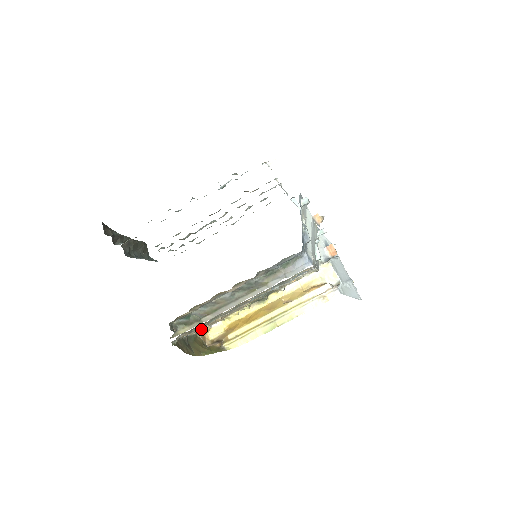
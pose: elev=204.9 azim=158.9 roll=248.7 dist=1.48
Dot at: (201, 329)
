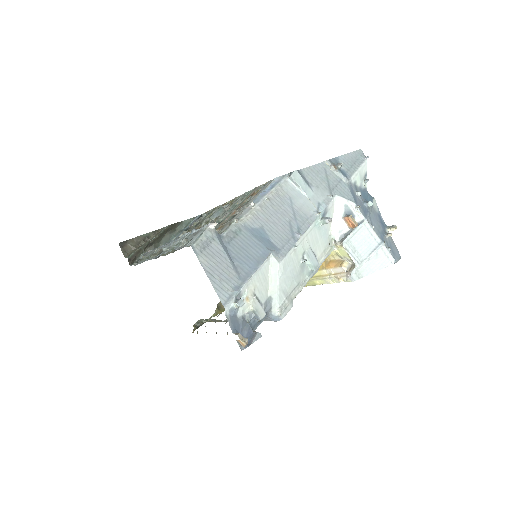
Dot at: occluded
